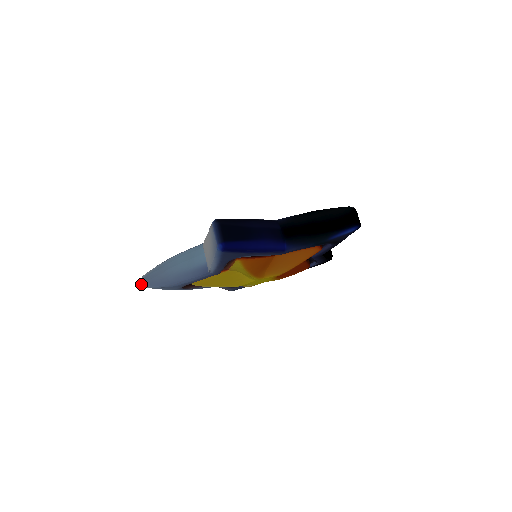
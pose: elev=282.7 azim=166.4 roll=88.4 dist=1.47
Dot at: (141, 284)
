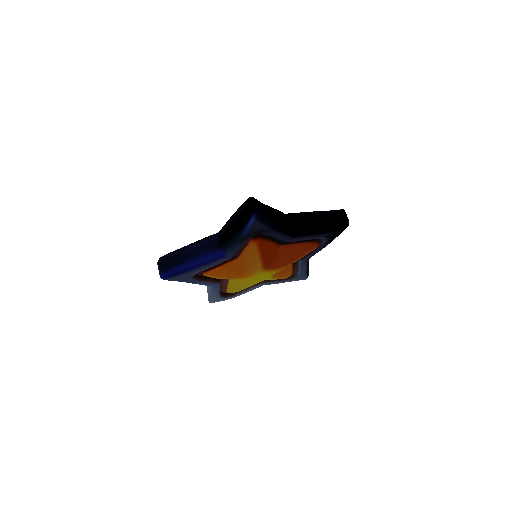
Dot at: occluded
